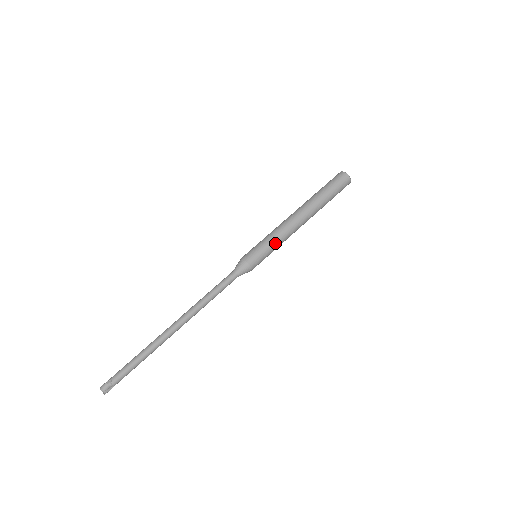
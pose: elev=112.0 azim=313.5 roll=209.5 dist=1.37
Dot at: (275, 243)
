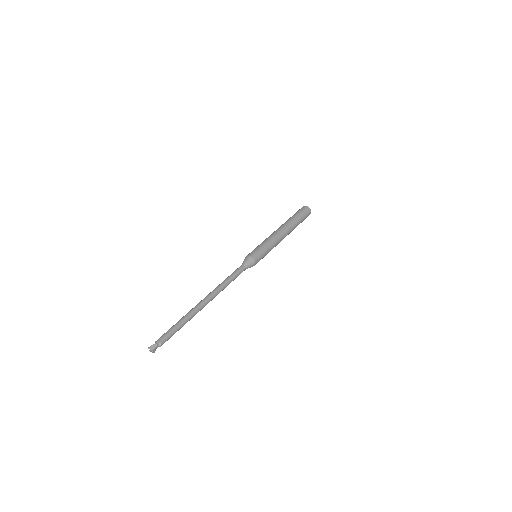
Dot at: (270, 250)
